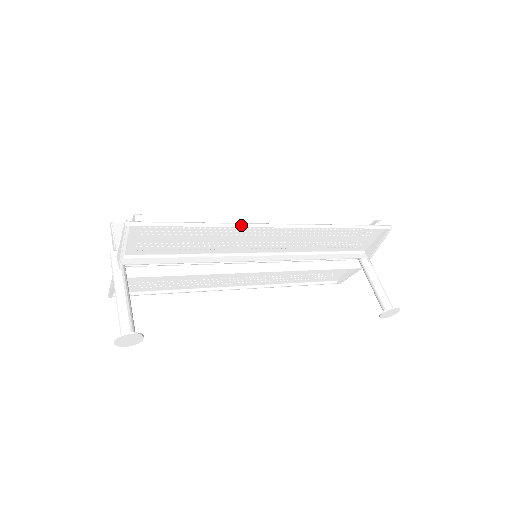
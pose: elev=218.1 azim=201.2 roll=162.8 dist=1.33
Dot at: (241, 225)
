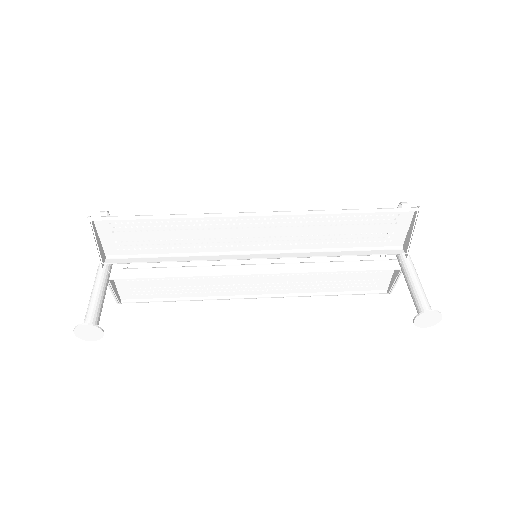
Dot at: (209, 215)
